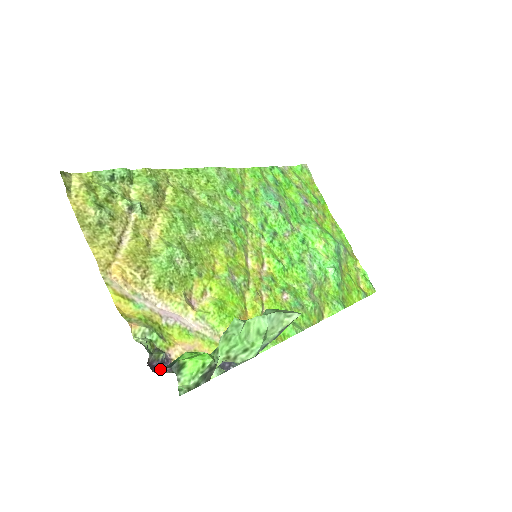
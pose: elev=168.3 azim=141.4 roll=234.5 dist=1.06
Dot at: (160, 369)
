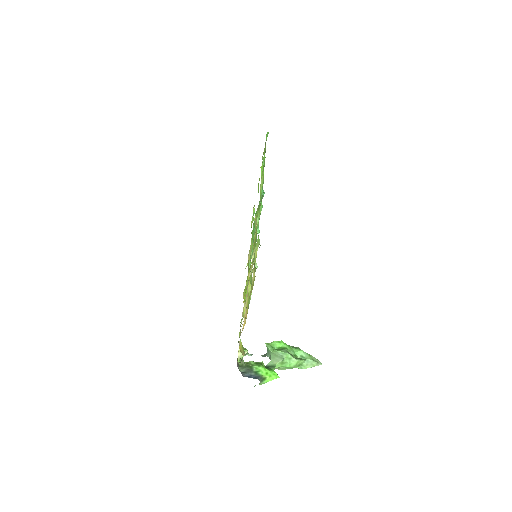
Dot at: (247, 375)
